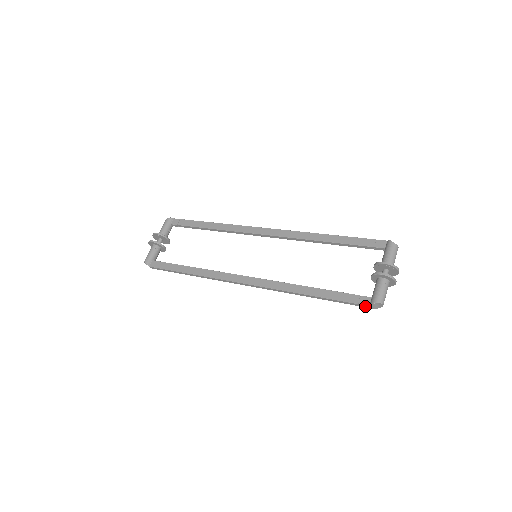
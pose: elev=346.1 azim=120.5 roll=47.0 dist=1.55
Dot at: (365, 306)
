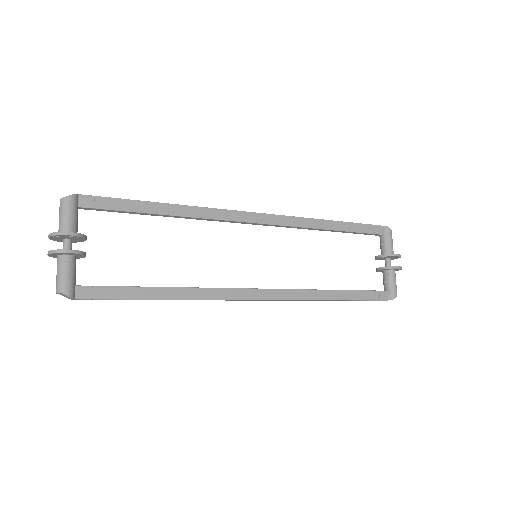
Dot at: occluded
